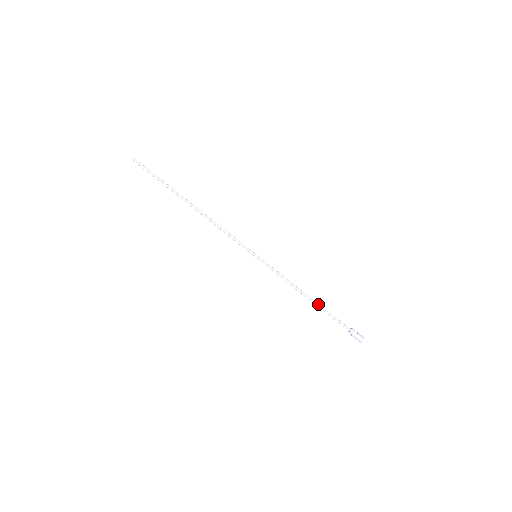
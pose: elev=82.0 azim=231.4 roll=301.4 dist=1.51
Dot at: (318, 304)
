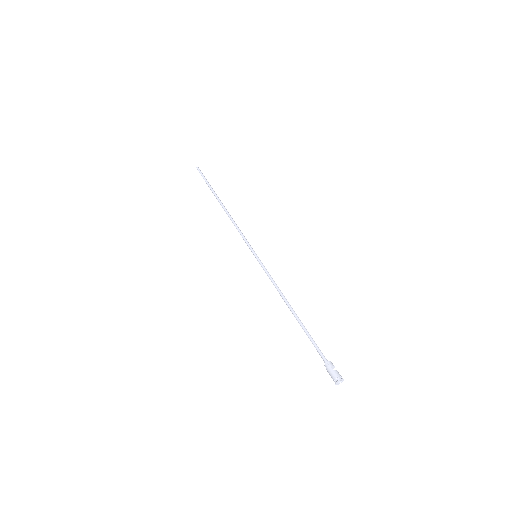
Dot at: (299, 320)
